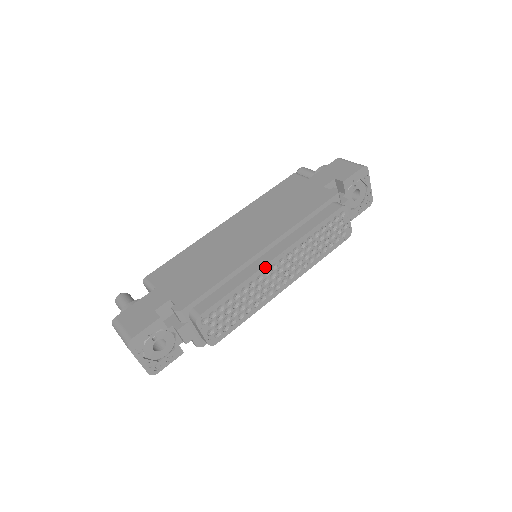
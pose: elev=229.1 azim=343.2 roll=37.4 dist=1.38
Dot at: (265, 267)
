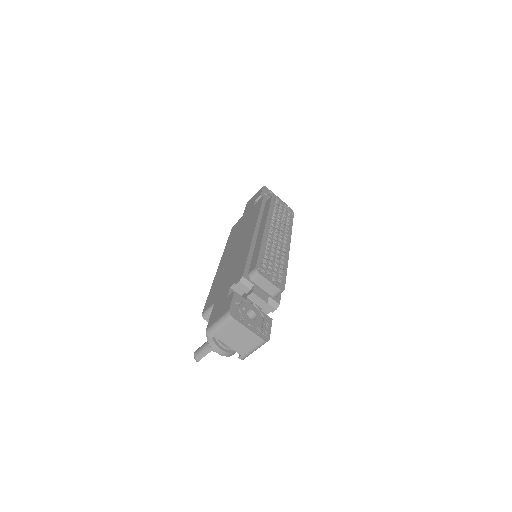
Dot at: (265, 233)
